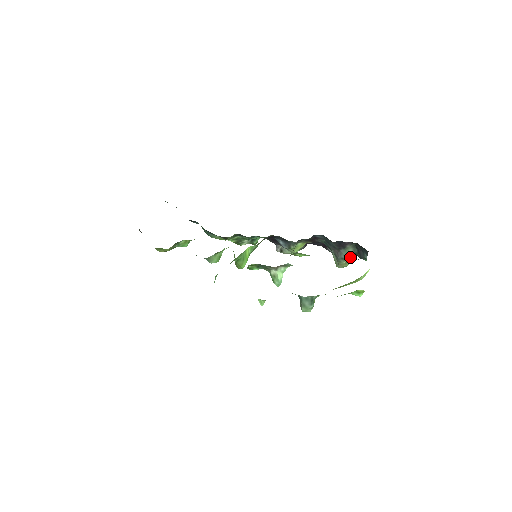
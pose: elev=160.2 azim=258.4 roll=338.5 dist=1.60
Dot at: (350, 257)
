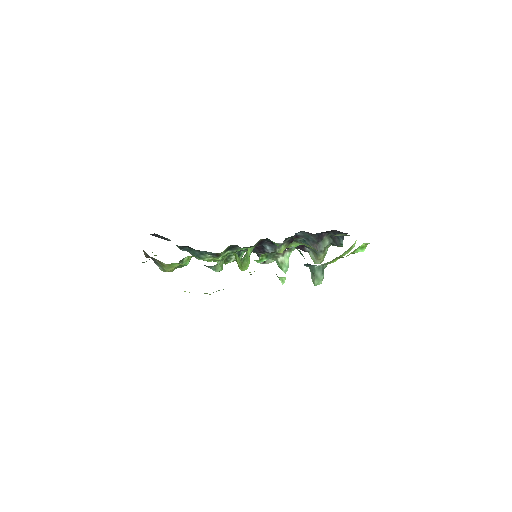
Dot at: (326, 249)
